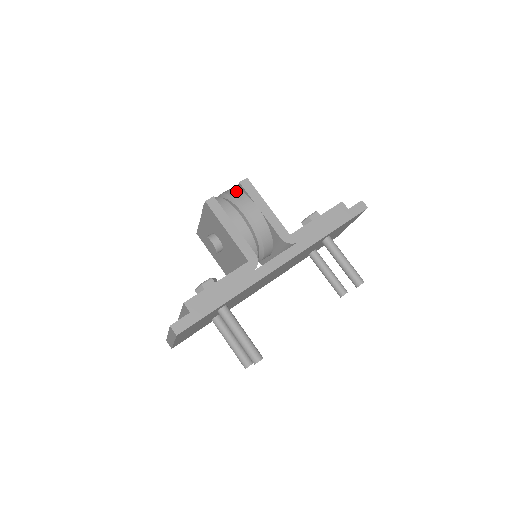
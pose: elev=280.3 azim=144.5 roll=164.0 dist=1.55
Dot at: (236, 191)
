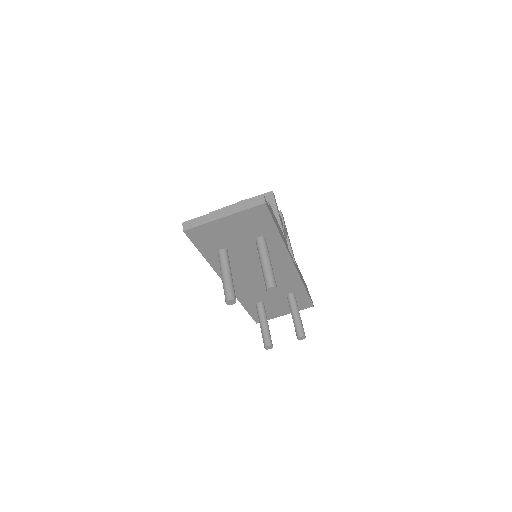
Dot at: occluded
